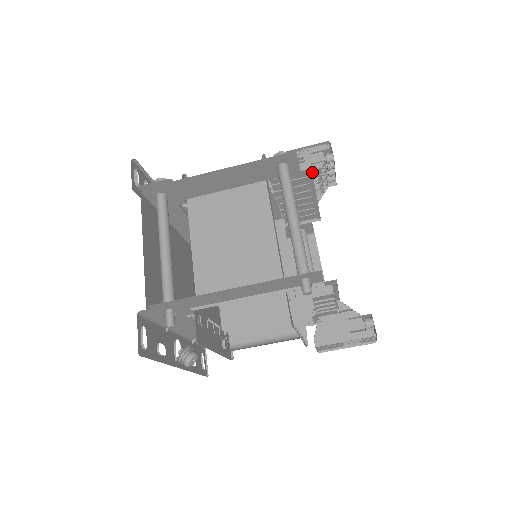
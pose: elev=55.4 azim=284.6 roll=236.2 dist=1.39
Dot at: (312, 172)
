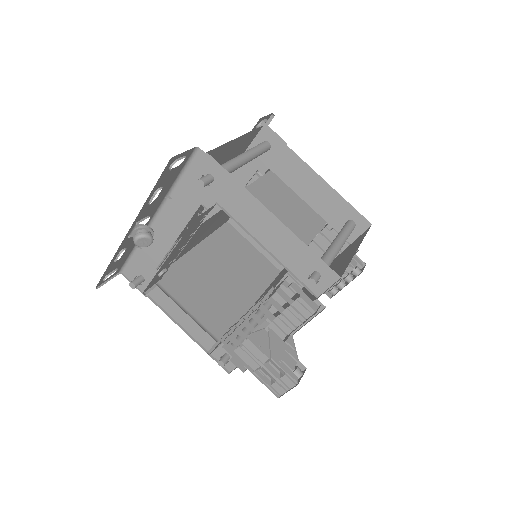
Dot at: occluded
